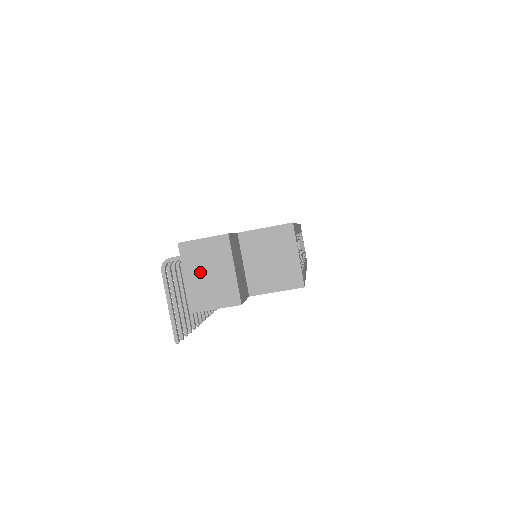
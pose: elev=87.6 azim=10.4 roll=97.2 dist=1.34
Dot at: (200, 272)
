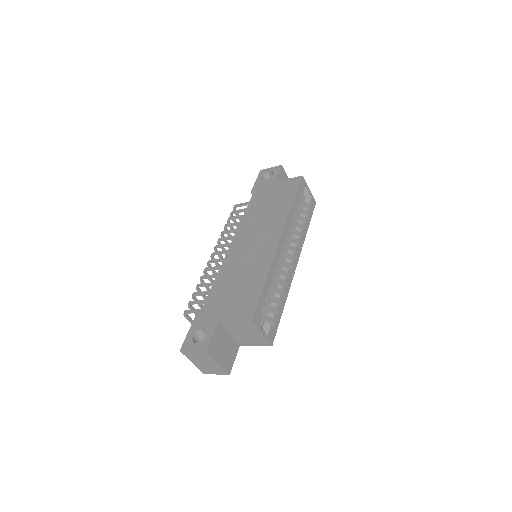
Dot at: (199, 362)
